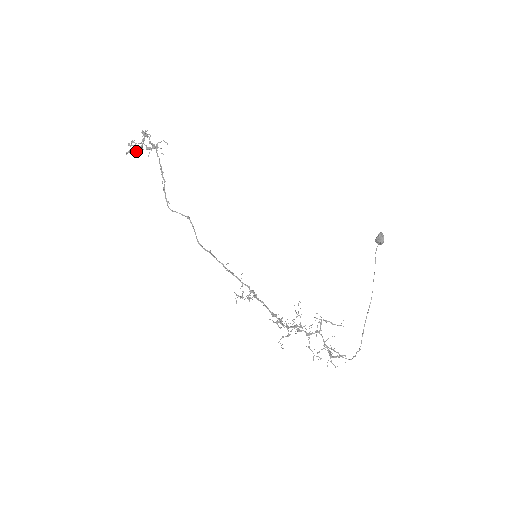
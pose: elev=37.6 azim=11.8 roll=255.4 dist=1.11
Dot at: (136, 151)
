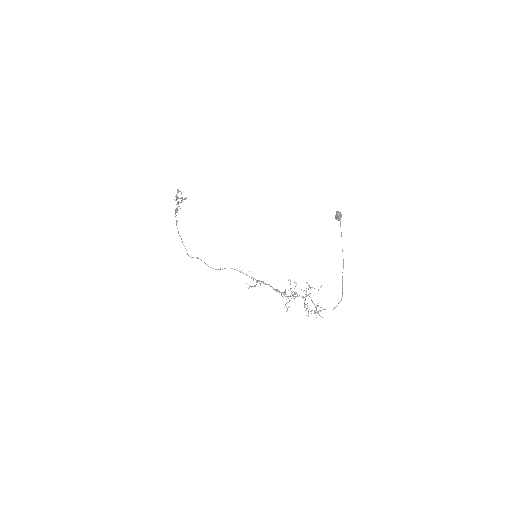
Dot at: (180, 202)
